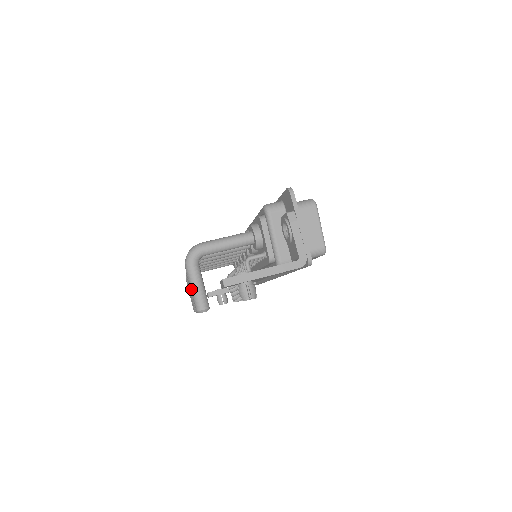
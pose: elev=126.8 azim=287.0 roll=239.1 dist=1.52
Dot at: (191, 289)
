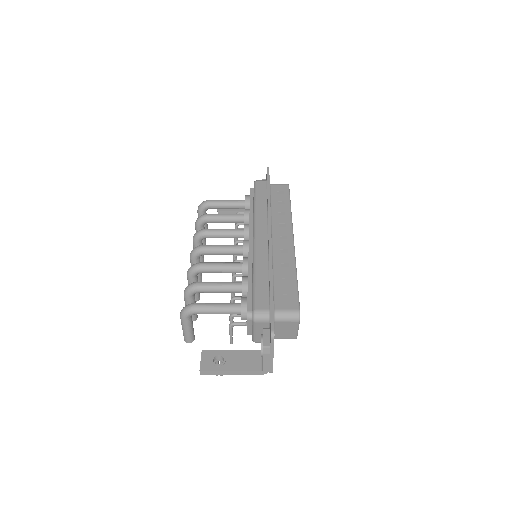
Dot at: (182, 329)
